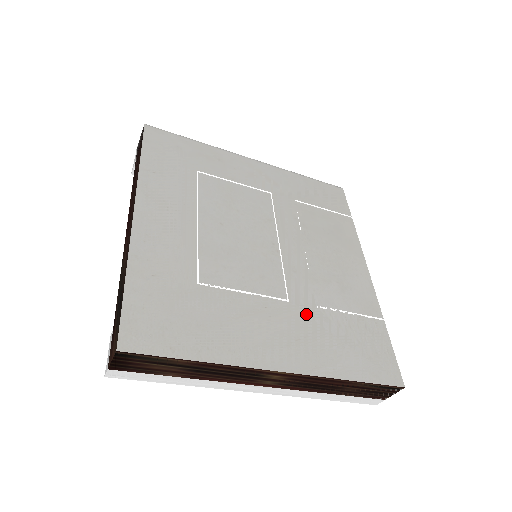
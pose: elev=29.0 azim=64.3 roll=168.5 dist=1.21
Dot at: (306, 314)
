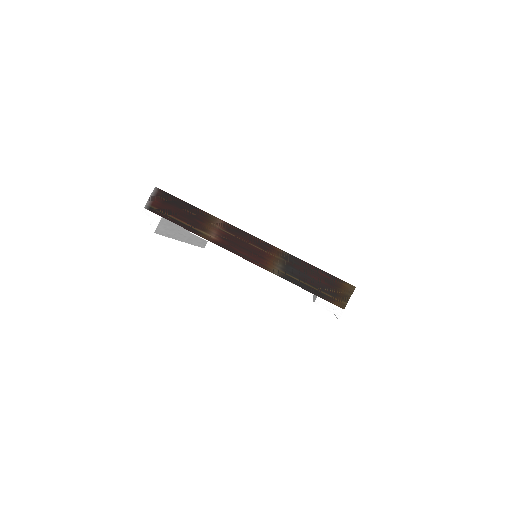
Dot at: occluded
